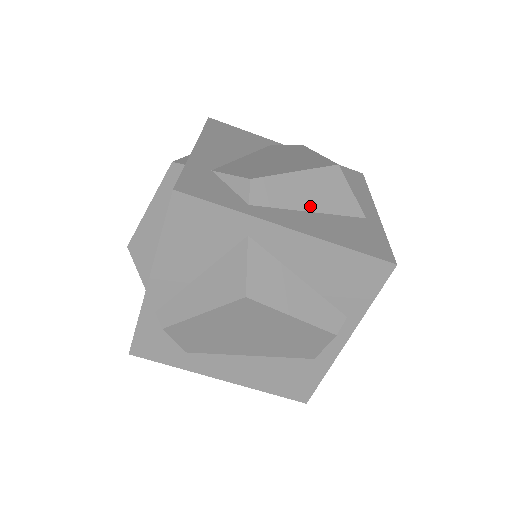
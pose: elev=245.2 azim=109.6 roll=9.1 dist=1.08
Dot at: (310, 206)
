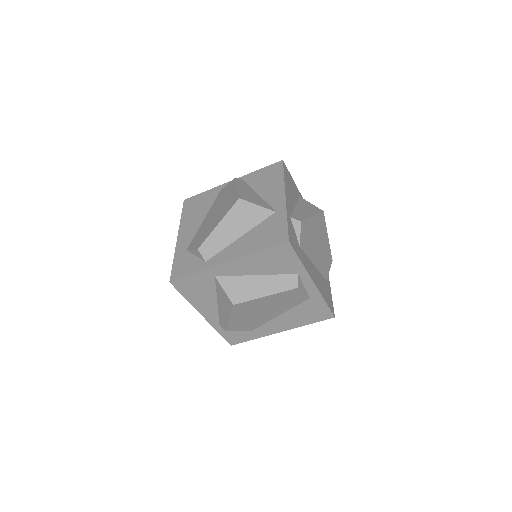
Dot at: (238, 235)
